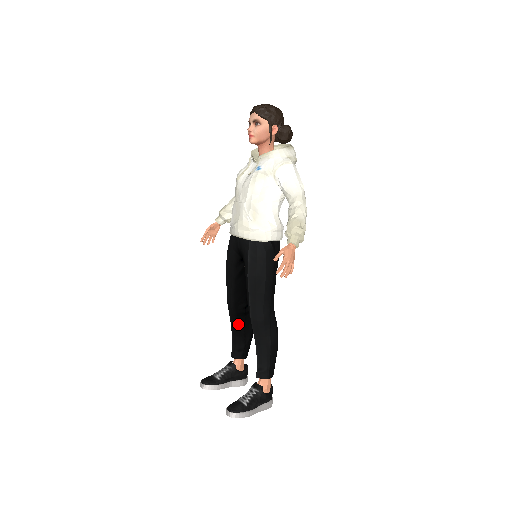
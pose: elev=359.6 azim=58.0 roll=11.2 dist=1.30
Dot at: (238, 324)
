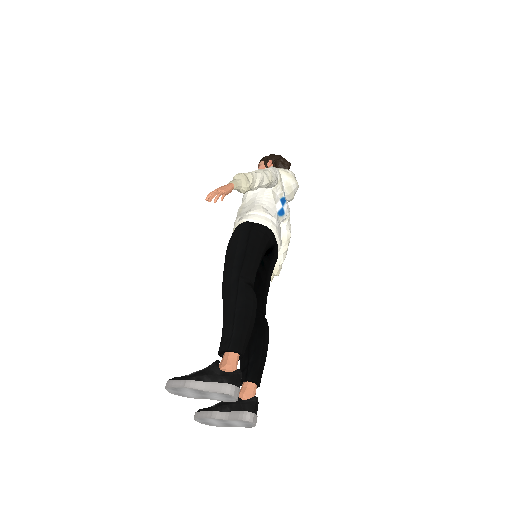
Dot at: occluded
